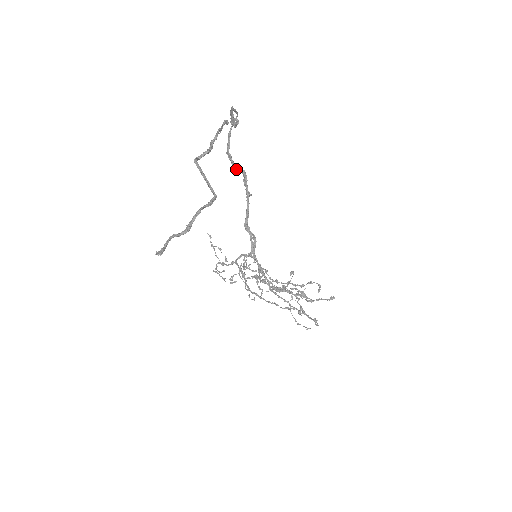
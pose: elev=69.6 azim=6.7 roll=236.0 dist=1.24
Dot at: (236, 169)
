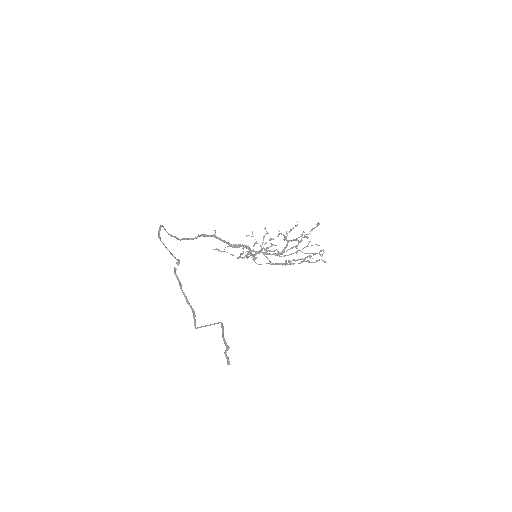
Dot at: occluded
